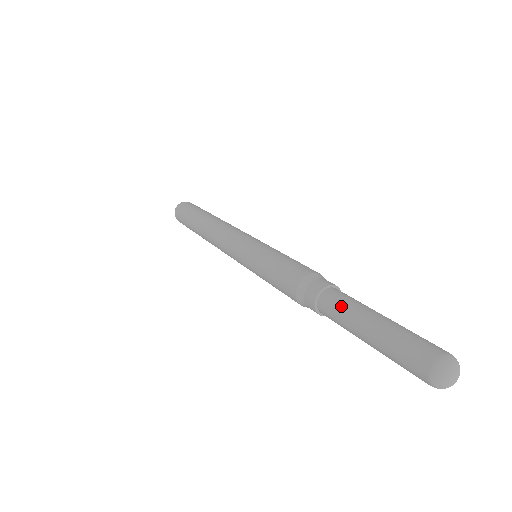
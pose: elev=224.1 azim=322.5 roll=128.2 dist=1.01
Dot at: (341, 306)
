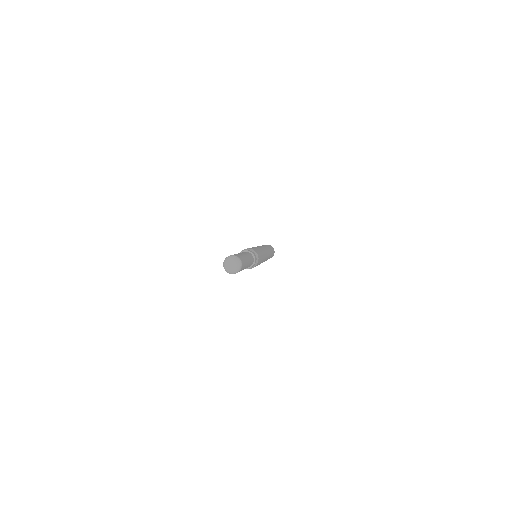
Dot at: occluded
